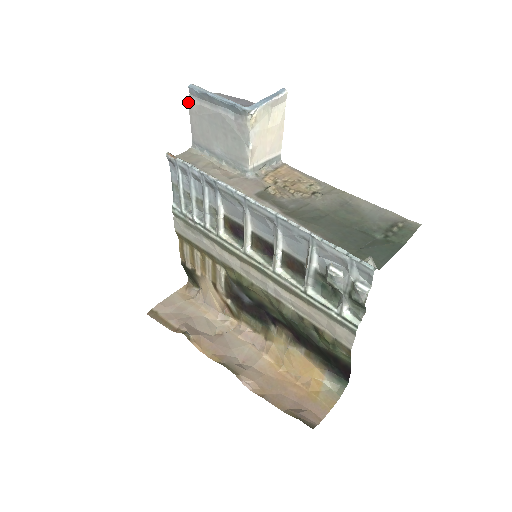
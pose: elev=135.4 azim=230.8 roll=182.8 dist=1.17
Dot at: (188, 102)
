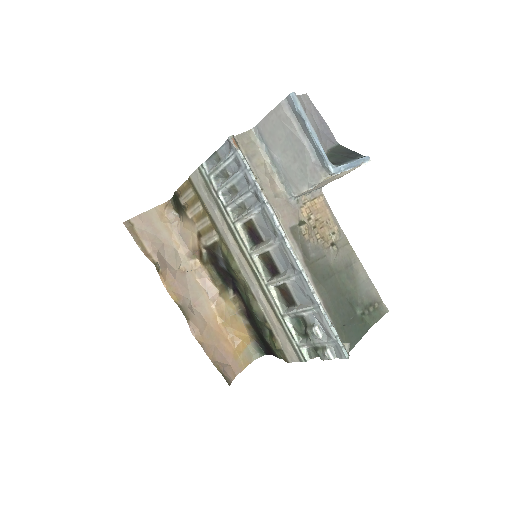
Dot at: occluded
